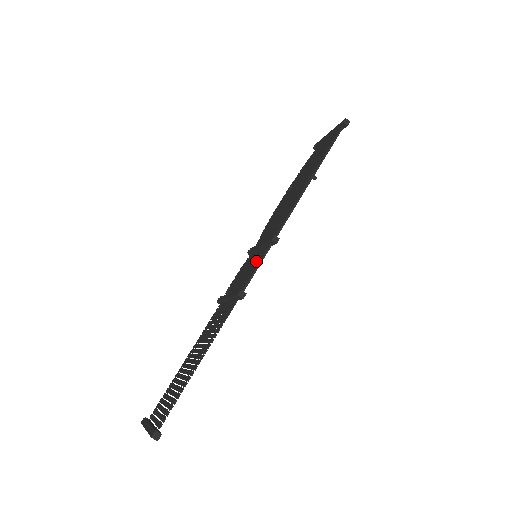
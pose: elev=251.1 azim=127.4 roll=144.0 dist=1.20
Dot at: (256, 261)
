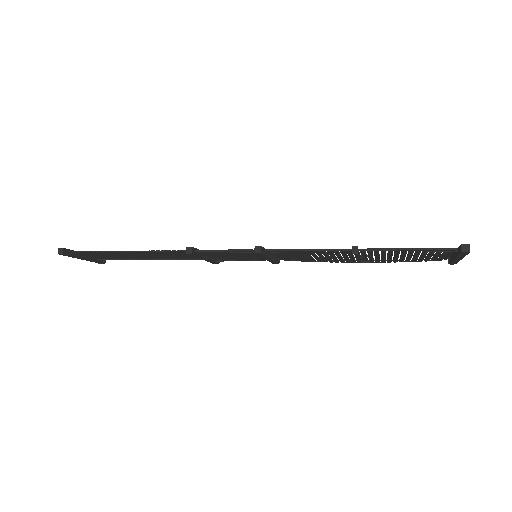
Dot at: occluded
